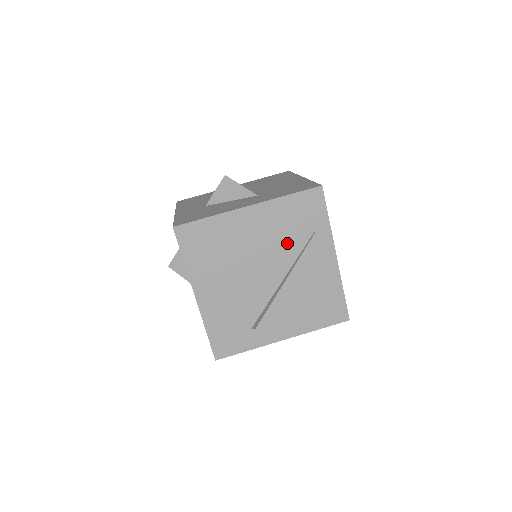
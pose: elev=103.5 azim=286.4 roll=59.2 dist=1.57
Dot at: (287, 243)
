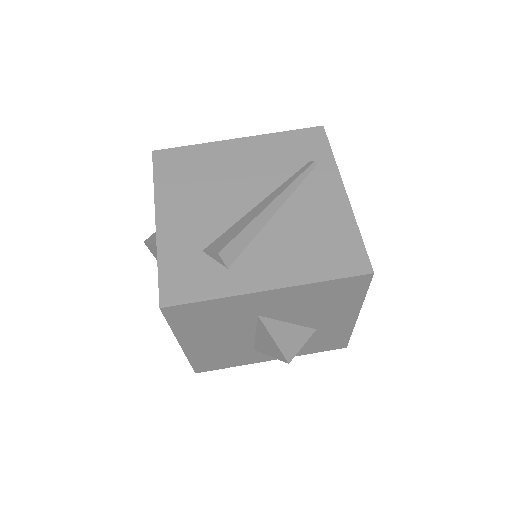
Dot at: (280, 173)
